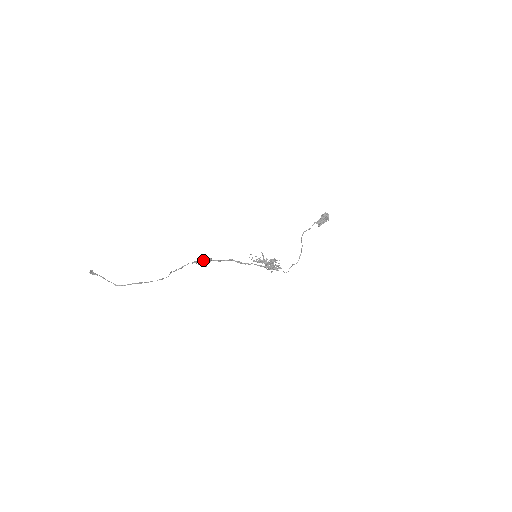
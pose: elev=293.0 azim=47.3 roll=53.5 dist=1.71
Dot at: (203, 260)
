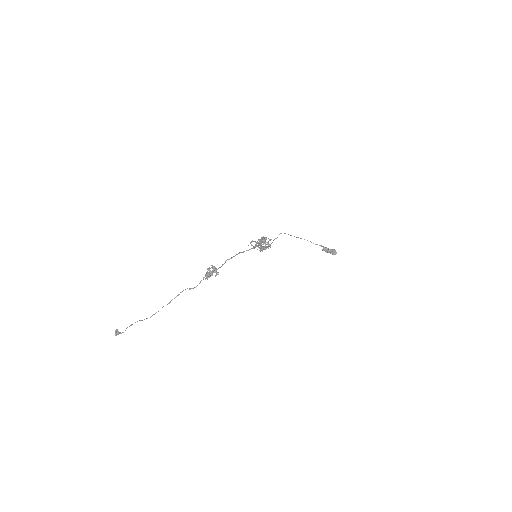
Dot at: (211, 275)
